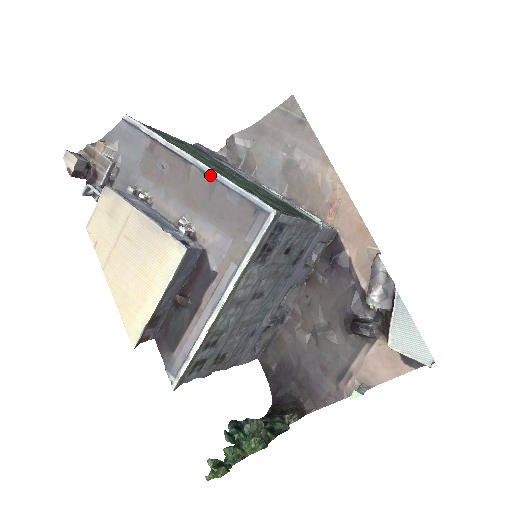
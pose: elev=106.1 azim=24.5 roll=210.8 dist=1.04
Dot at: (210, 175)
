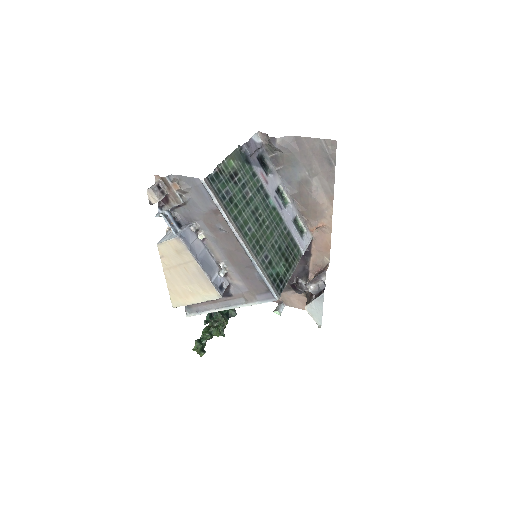
Dot at: (250, 259)
